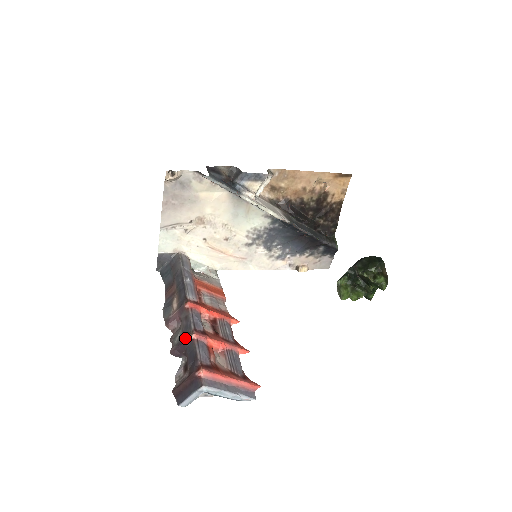
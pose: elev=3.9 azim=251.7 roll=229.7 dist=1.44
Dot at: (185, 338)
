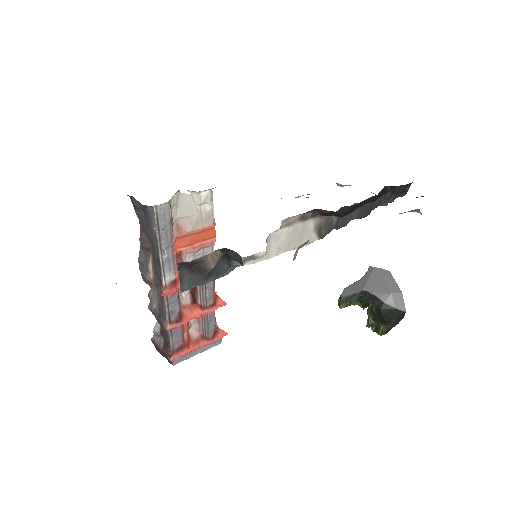
Dot at: (160, 322)
